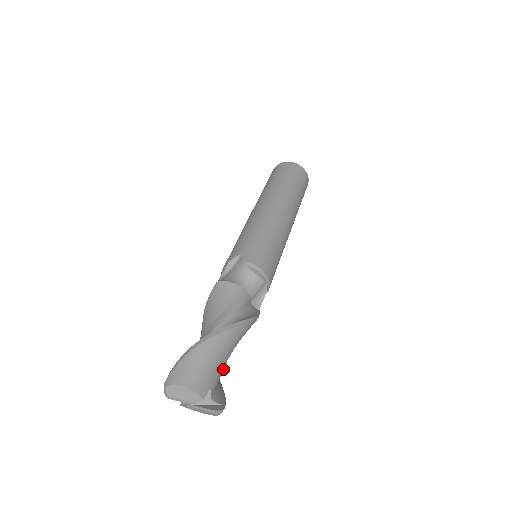
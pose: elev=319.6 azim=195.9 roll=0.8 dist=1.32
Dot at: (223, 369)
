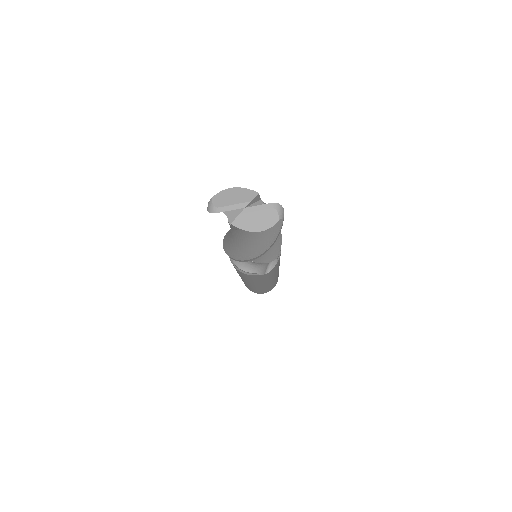
Dot at: occluded
